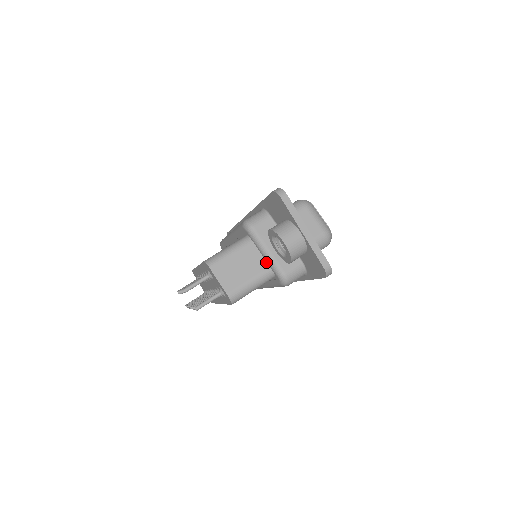
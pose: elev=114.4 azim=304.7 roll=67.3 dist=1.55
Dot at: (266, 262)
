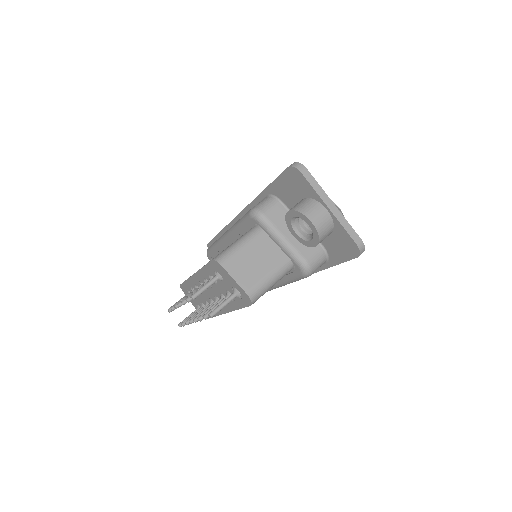
Dot at: (282, 252)
